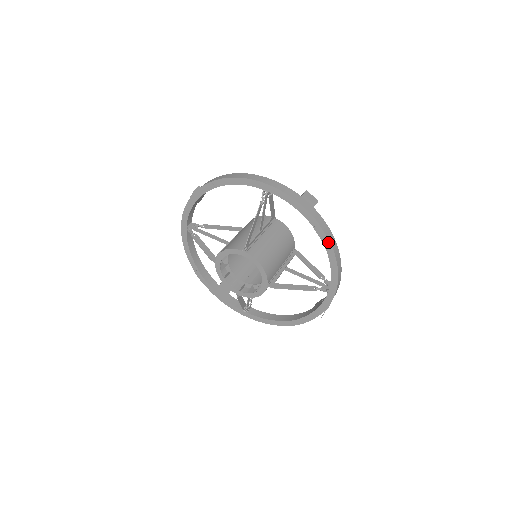
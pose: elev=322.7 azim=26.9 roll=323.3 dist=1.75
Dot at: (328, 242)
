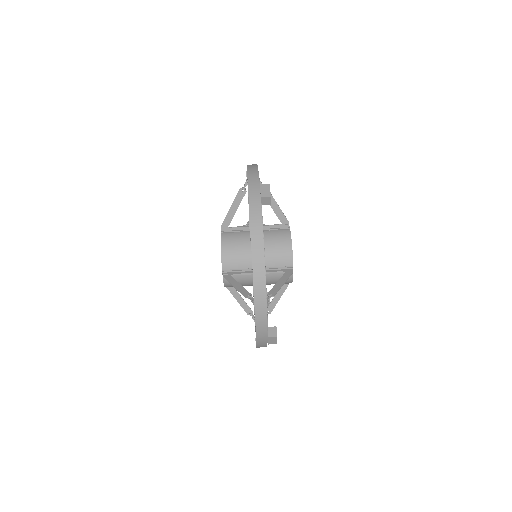
Dot at: occluded
